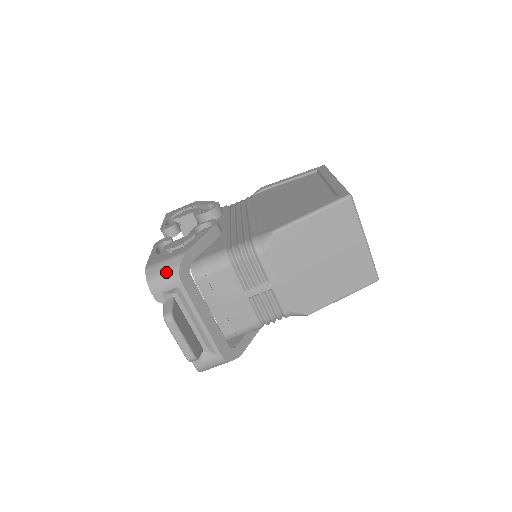
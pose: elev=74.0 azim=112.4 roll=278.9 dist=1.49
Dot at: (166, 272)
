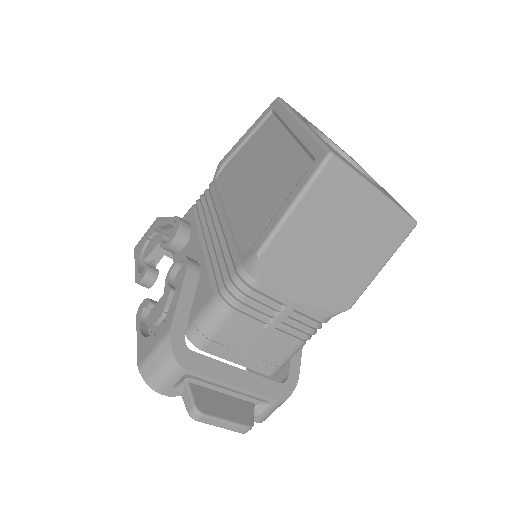
Dot at: (162, 366)
